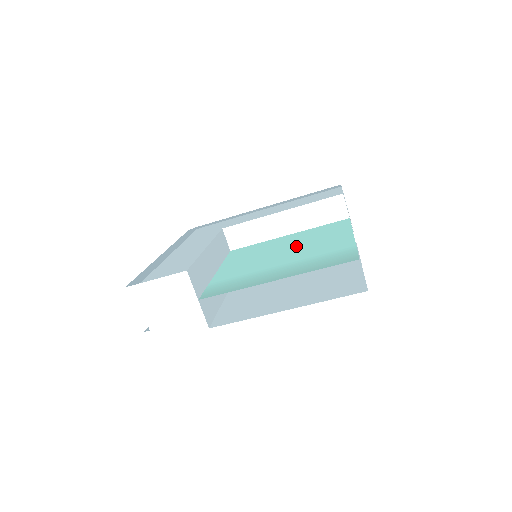
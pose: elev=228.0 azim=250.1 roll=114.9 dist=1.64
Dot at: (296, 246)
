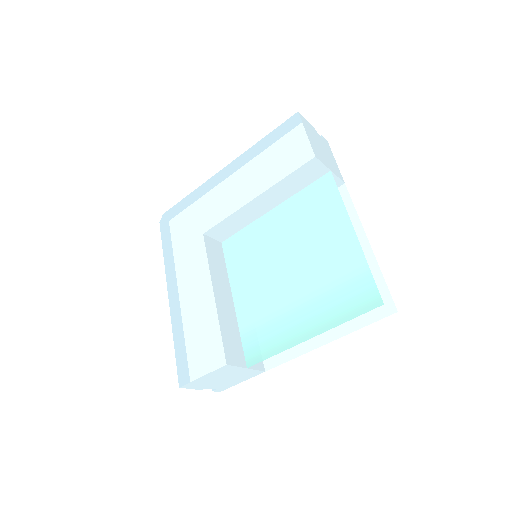
Dot at: (296, 249)
